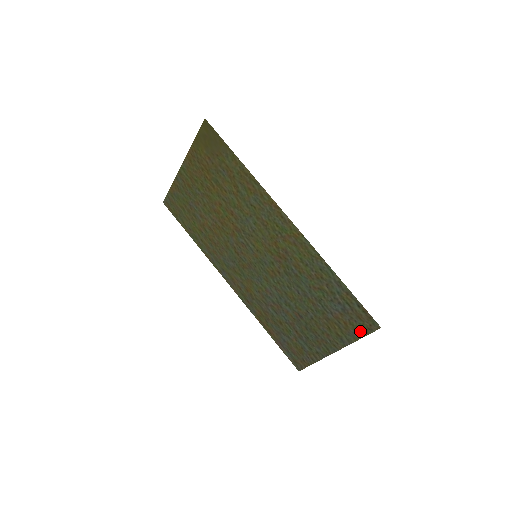
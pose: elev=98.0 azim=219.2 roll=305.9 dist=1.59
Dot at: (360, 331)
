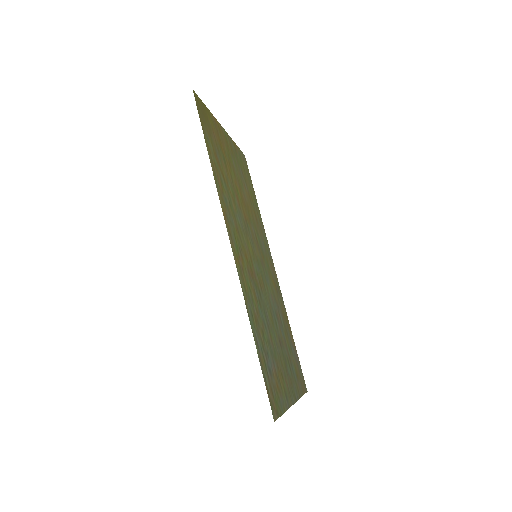
Dot at: (279, 406)
